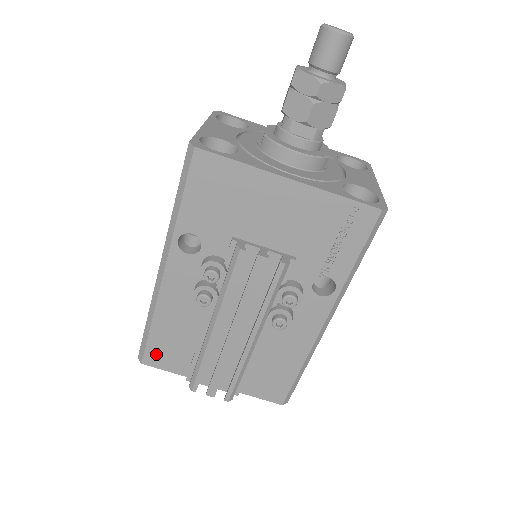
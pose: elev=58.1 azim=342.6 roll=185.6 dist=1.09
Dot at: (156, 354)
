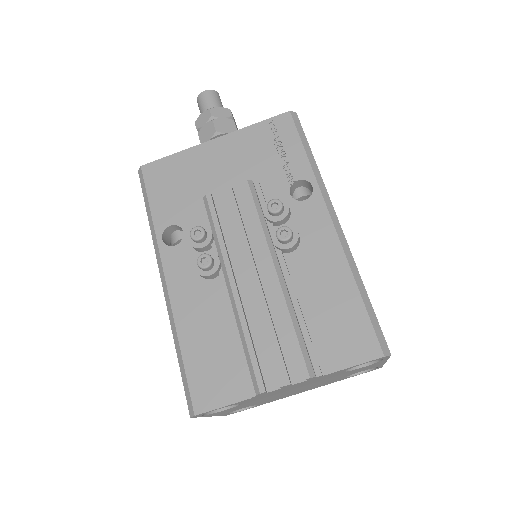
Dot at: (203, 387)
